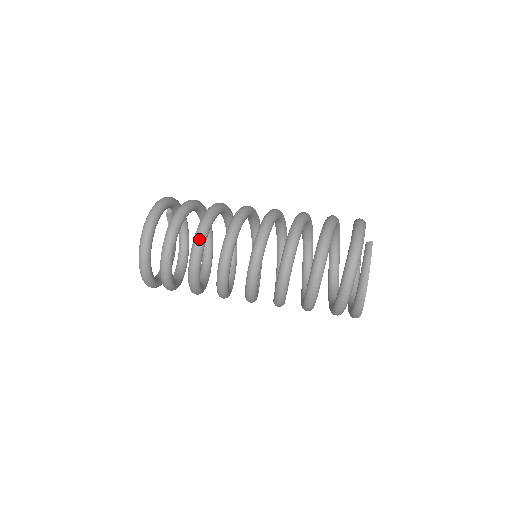
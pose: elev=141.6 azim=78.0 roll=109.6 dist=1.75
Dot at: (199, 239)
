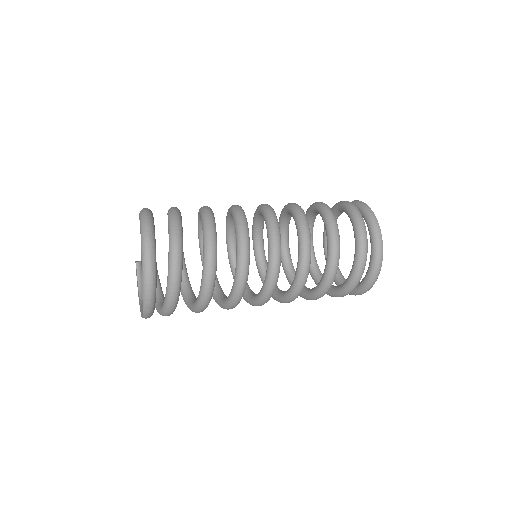
Dot at: (208, 209)
